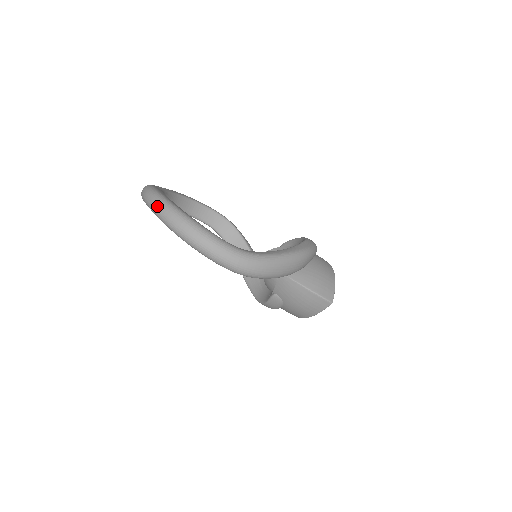
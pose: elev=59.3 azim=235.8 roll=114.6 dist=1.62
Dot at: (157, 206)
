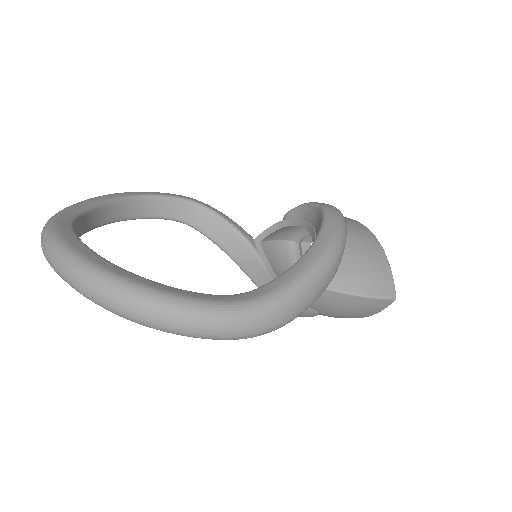
Dot at: (69, 277)
